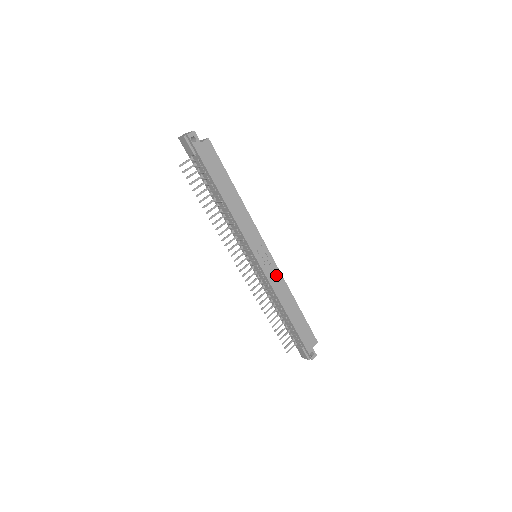
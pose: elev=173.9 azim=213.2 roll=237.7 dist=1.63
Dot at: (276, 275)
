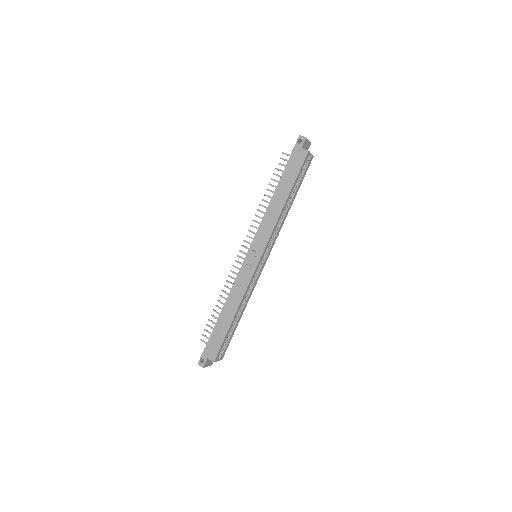
Dot at: (246, 279)
